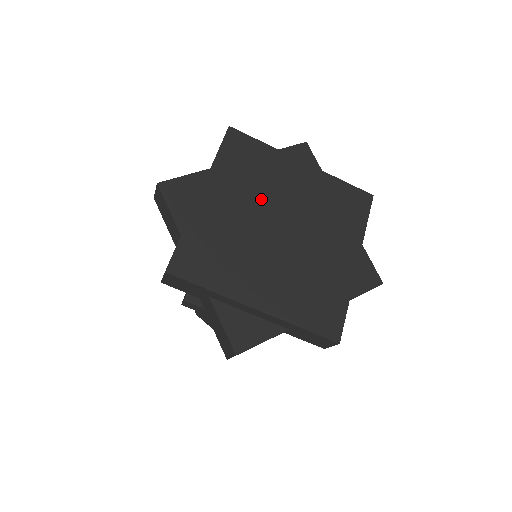
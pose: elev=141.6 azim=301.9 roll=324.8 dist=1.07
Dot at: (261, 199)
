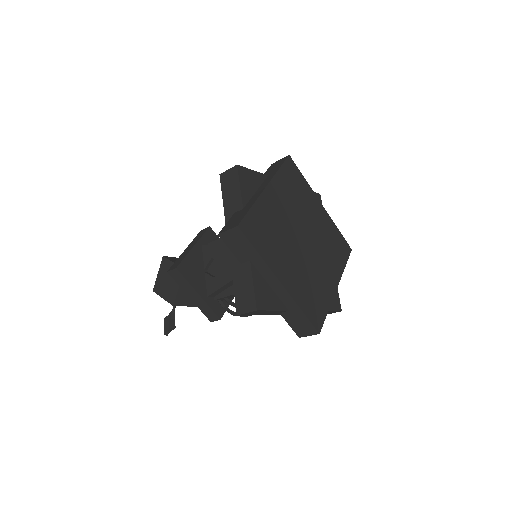
Dot at: (297, 213)
